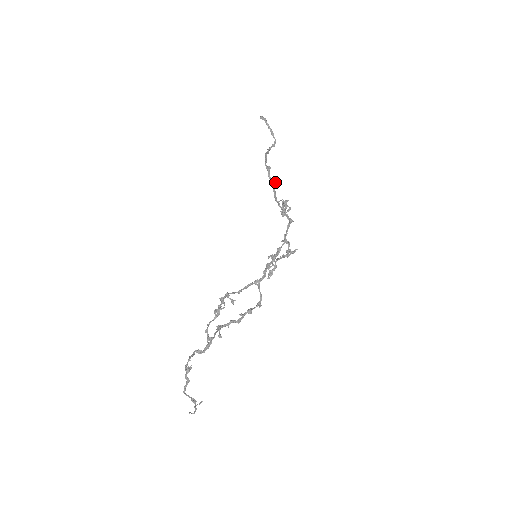
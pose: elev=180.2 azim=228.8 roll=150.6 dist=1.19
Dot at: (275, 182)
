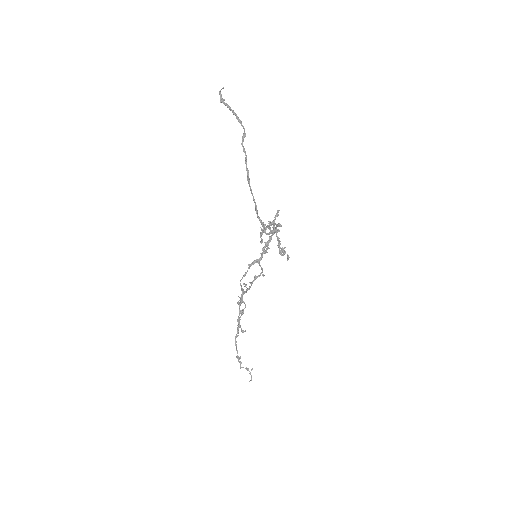
Dot at: (271, 233)
